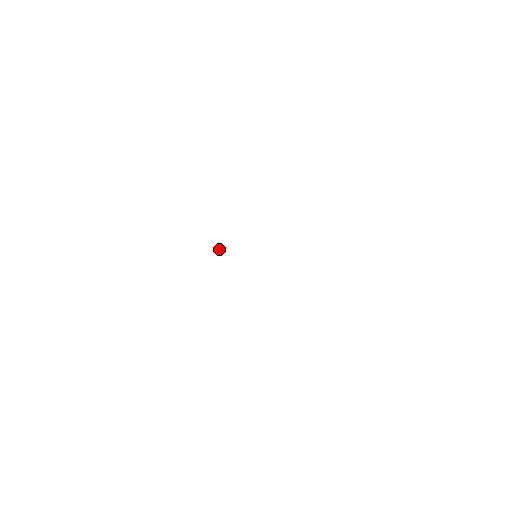
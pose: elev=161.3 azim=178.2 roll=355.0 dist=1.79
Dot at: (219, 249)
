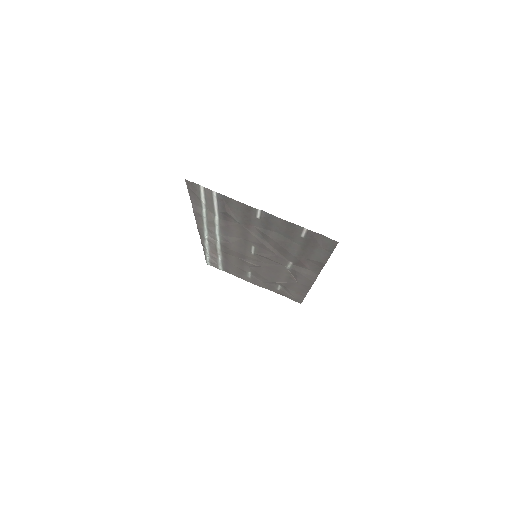
Dot at: (218, 252)
